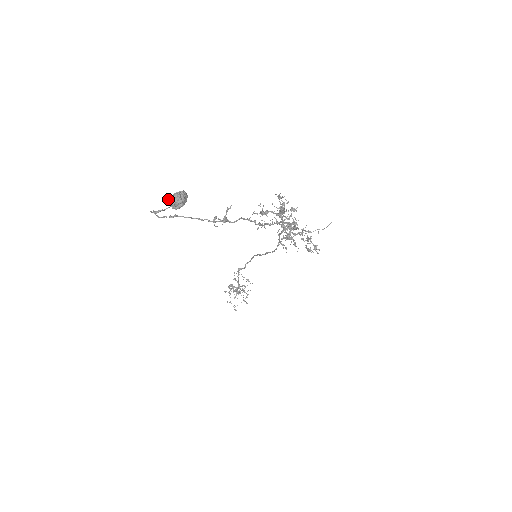
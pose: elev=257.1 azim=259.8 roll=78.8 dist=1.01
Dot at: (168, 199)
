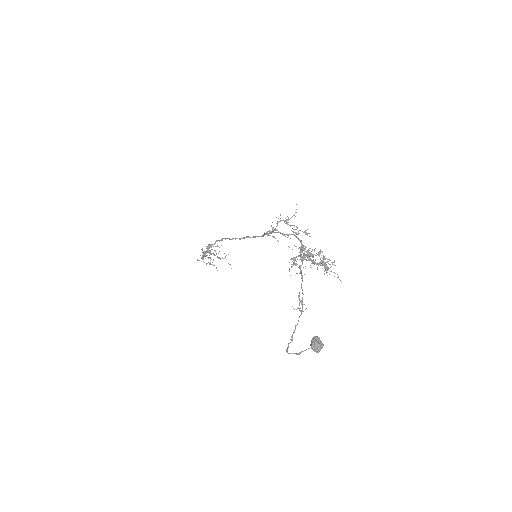
Dot at: (312, 349)
